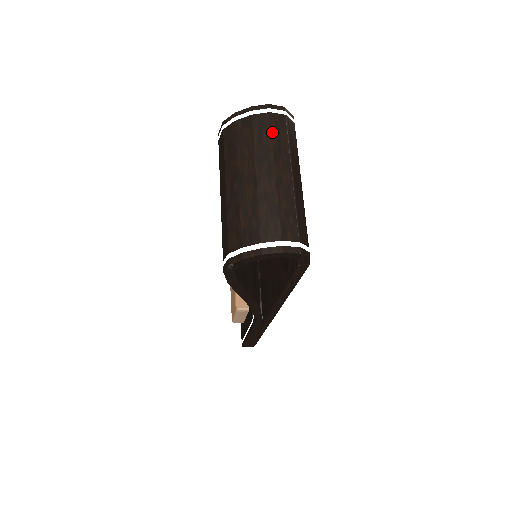
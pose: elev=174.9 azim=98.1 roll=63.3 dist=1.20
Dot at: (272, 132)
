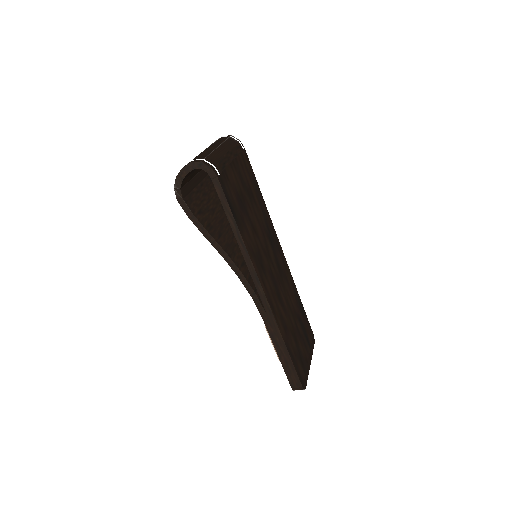
Dot at: (217, 141)
